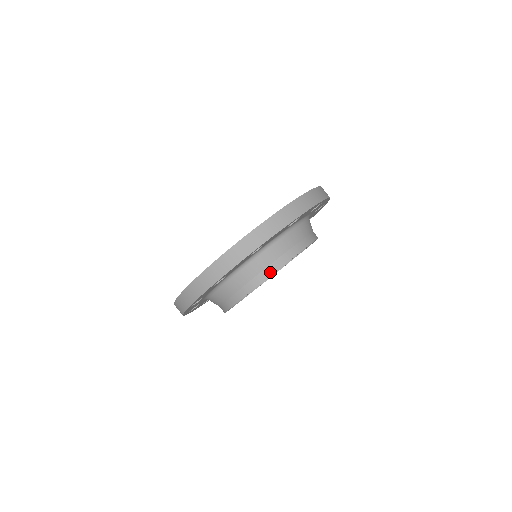
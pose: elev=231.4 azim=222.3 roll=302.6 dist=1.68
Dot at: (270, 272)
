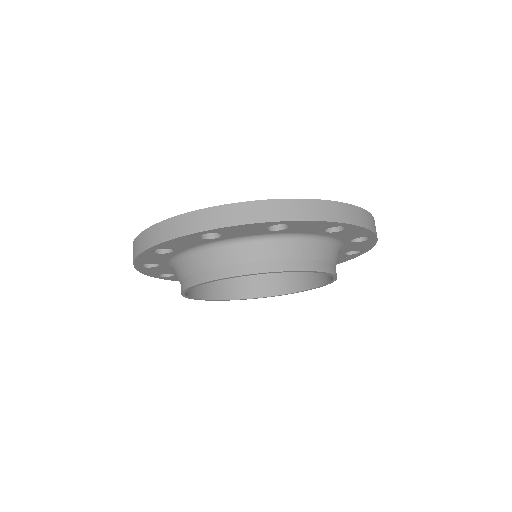
Dot at: (272, 268)
